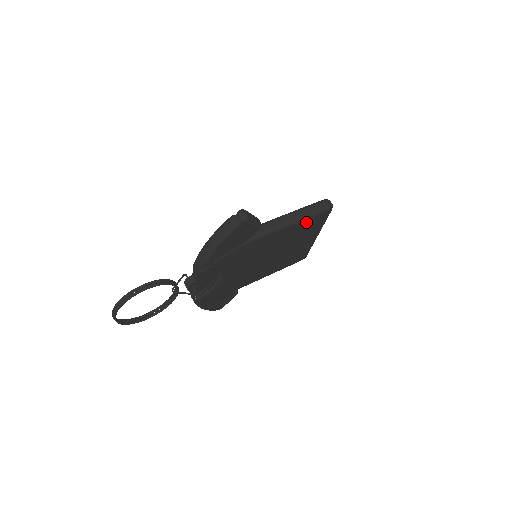
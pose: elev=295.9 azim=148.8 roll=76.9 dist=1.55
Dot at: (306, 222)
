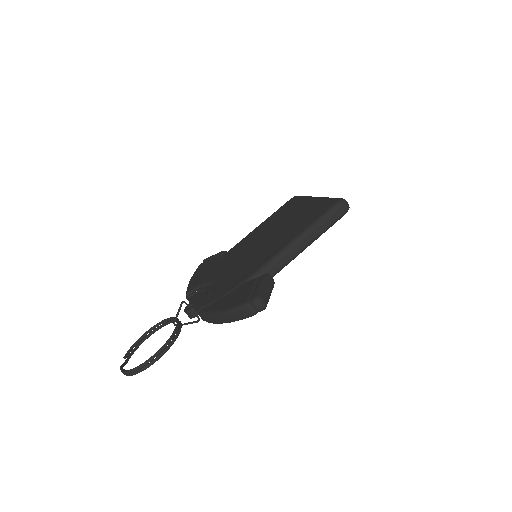
Dot at: occluded
